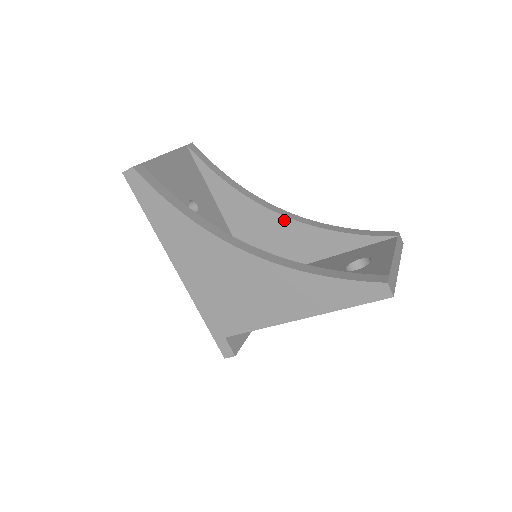
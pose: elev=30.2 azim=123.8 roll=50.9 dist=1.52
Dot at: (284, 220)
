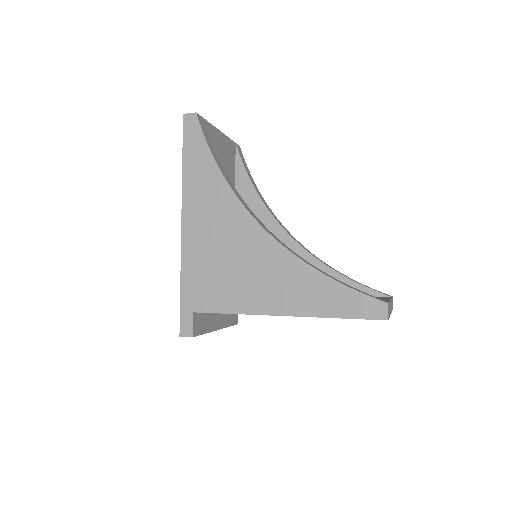
Dot at: (292, 243)
